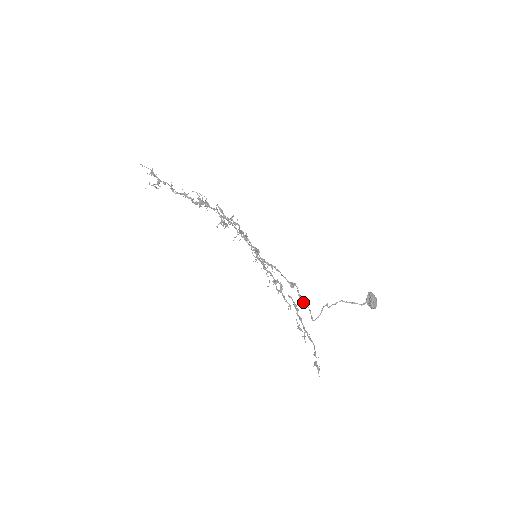
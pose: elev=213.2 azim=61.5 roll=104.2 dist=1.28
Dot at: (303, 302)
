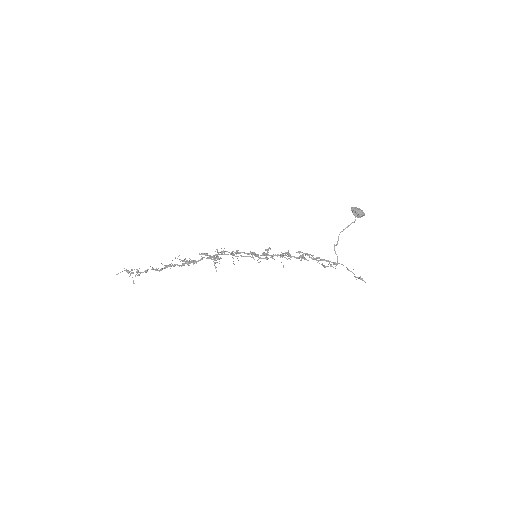
Dot at: occluded
